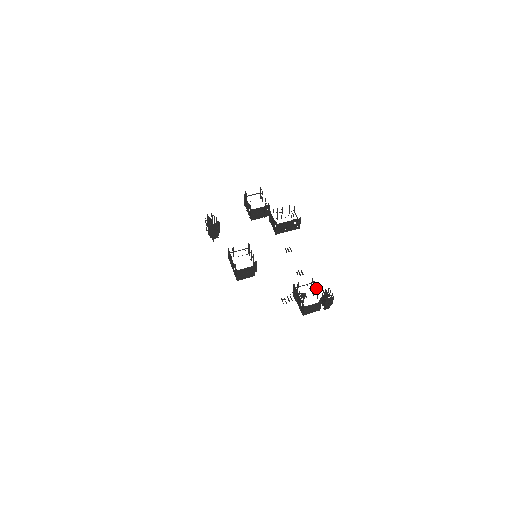
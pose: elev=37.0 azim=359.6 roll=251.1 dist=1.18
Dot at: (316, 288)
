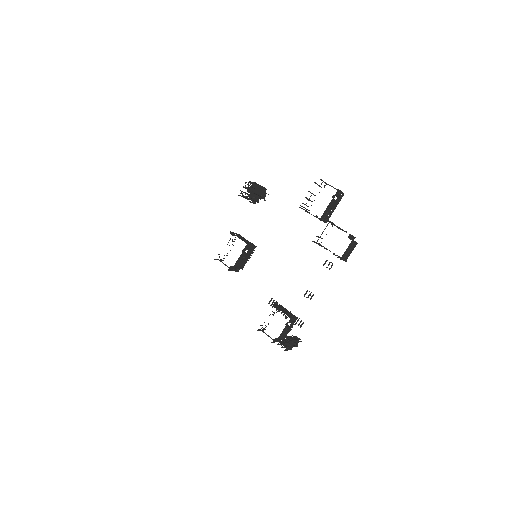
Dot at: (286, 327)
